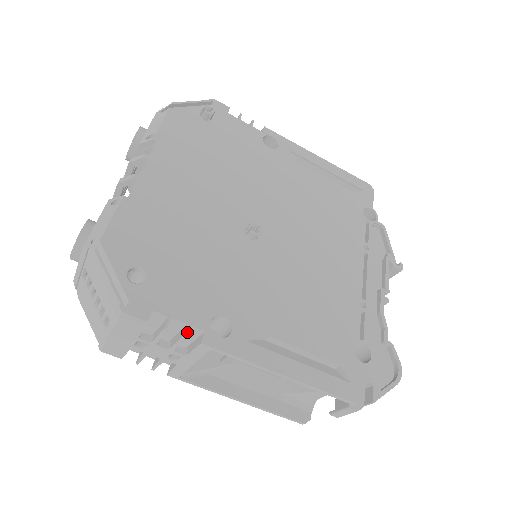
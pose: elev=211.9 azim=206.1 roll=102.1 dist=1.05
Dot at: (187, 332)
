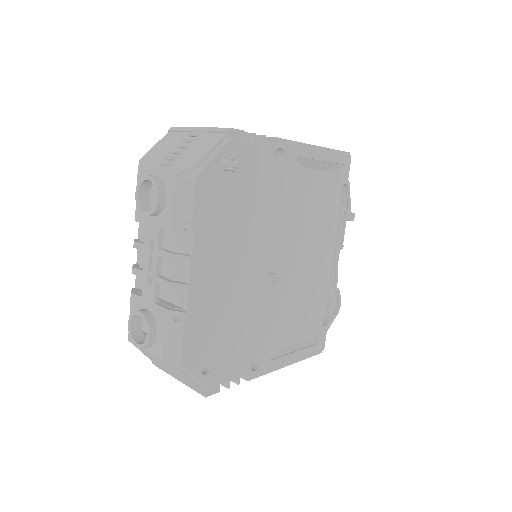
Dot at: occluded
